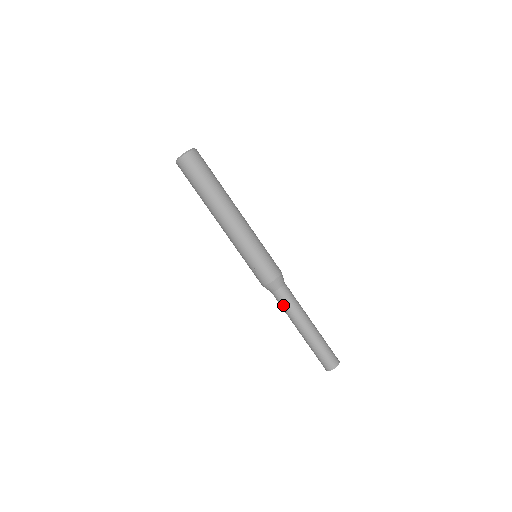
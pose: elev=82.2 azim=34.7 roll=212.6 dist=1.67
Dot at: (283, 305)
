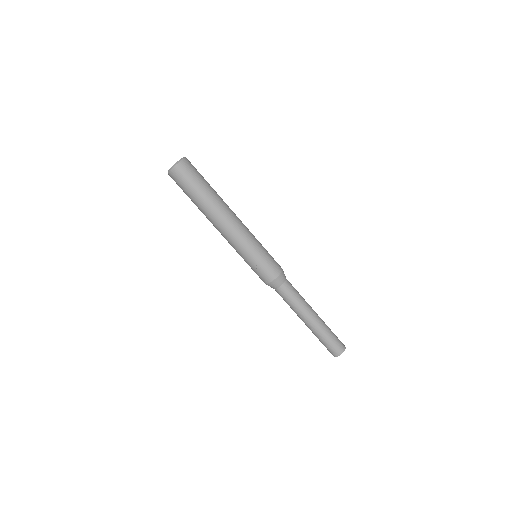
Dot at: (287, 300)
